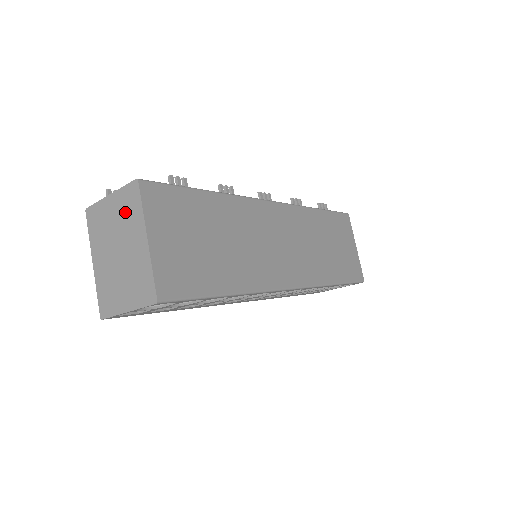
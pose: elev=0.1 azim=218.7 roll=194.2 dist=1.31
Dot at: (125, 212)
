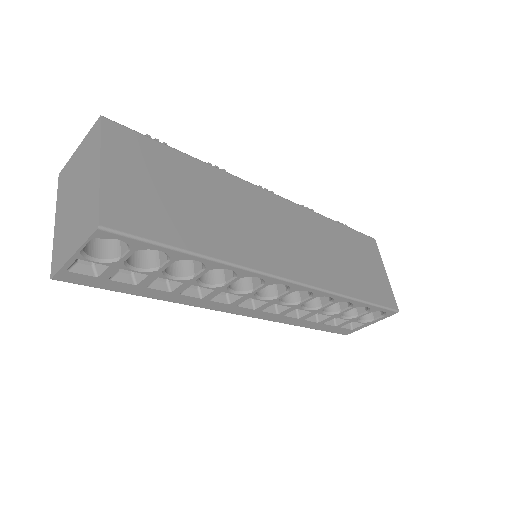
Dot at: (87, 153)
